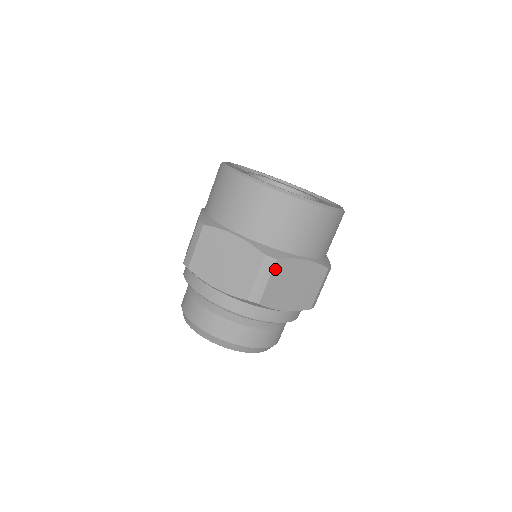
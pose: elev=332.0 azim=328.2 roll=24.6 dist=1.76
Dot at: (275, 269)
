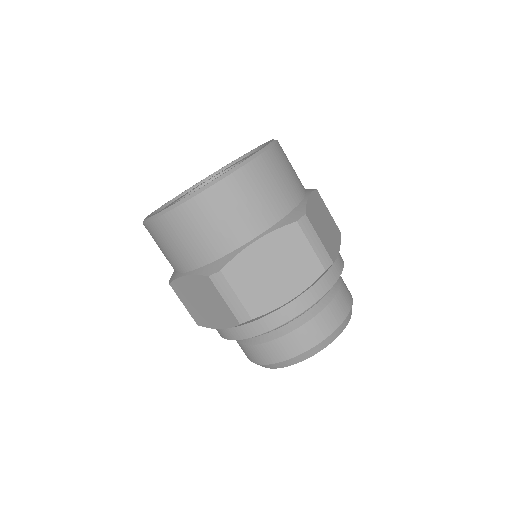
Dot at: (230, 279)
